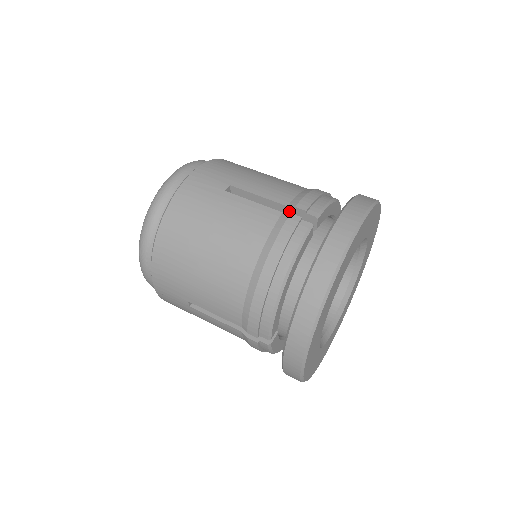
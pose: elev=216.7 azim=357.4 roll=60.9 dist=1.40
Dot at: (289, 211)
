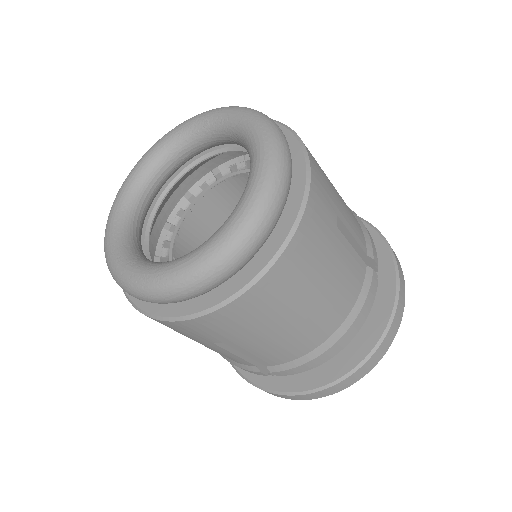
Dot at: (362, 257)
